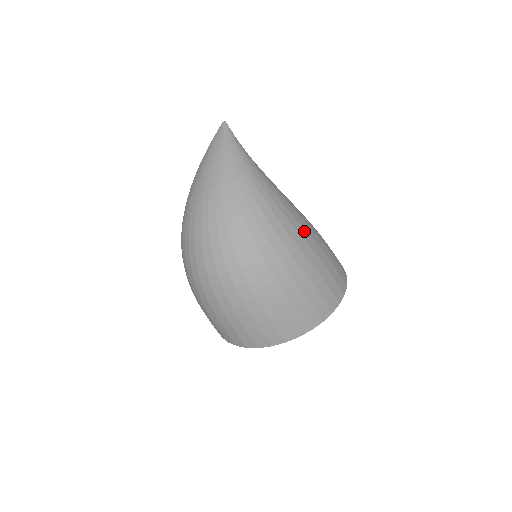
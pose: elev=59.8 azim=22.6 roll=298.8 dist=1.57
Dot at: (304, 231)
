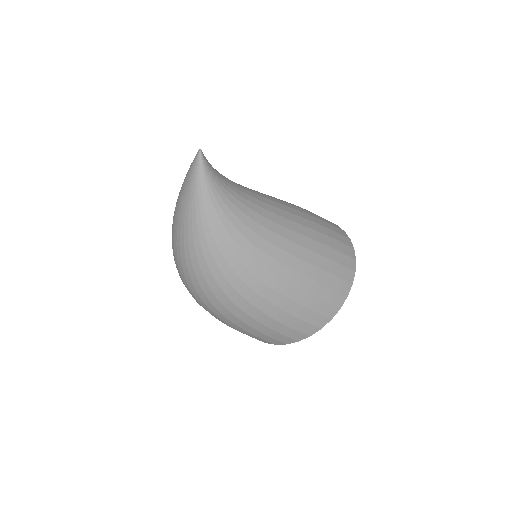
Dot at: (264, 287)
